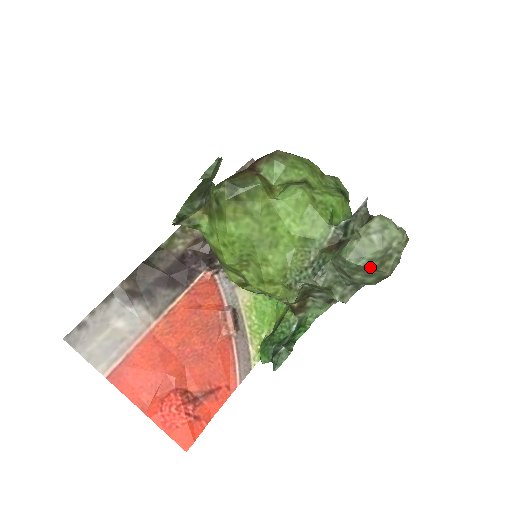
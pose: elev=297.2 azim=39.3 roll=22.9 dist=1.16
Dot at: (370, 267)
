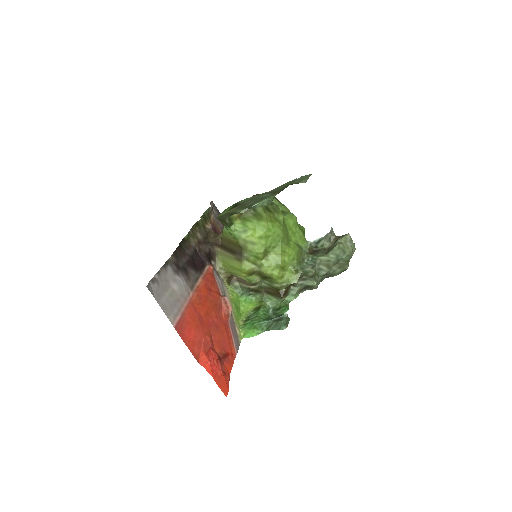
Dot at: (346, 260)
